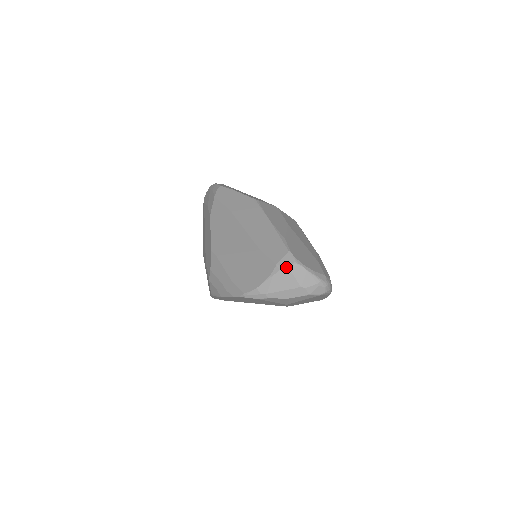
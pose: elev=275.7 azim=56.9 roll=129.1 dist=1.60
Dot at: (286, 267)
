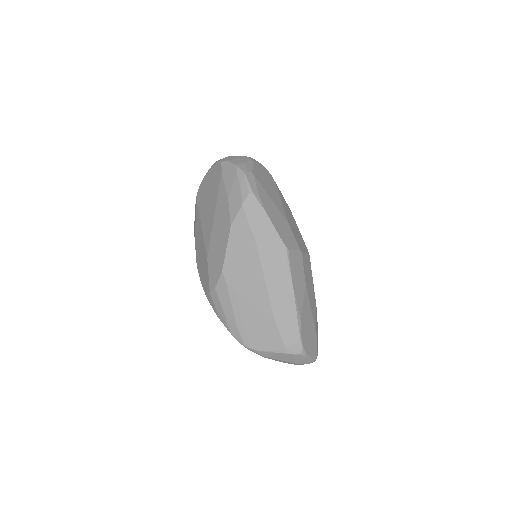
Dot at: (292, 353)
